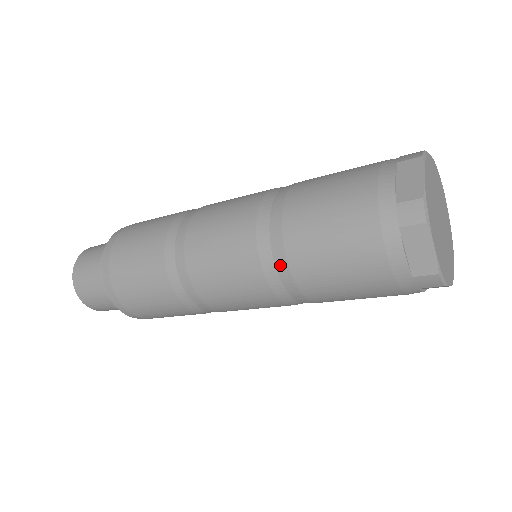
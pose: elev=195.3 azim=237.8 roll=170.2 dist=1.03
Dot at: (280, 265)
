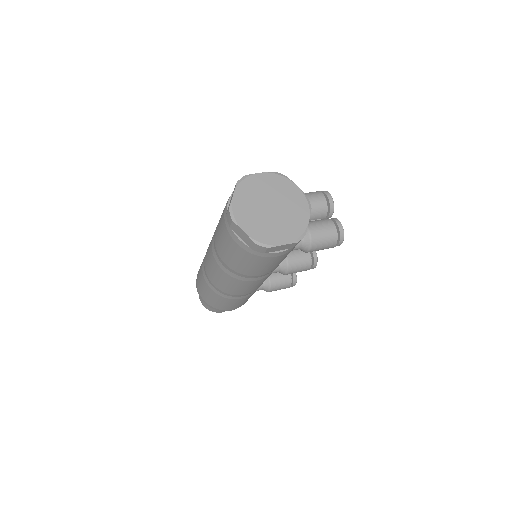
Dot at: (222, 262)
